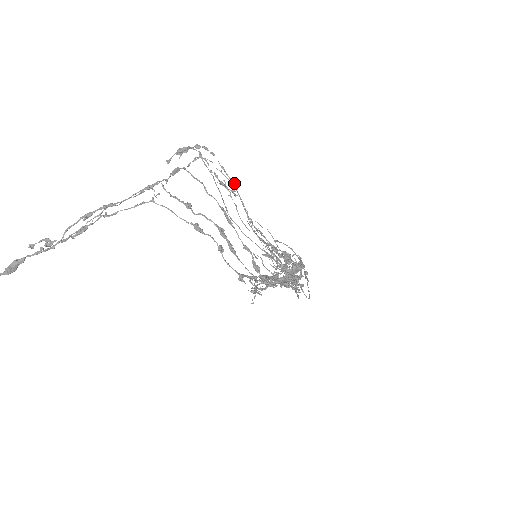
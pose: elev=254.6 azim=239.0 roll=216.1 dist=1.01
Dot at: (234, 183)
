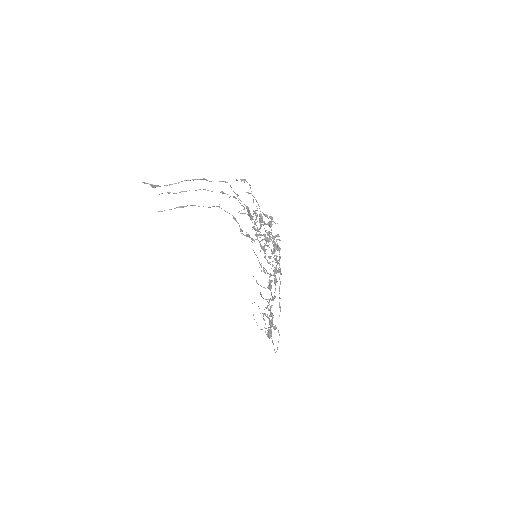
Dot at: occluded
